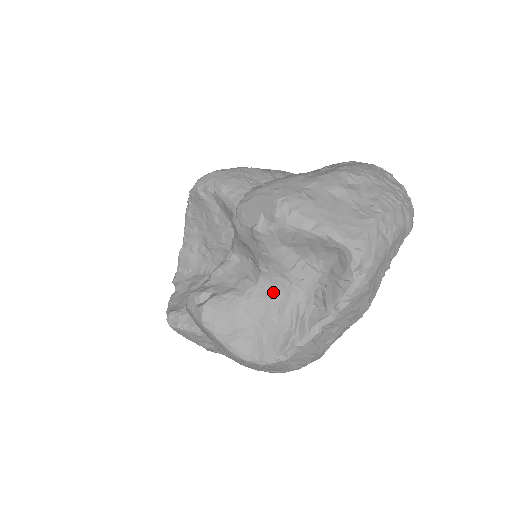
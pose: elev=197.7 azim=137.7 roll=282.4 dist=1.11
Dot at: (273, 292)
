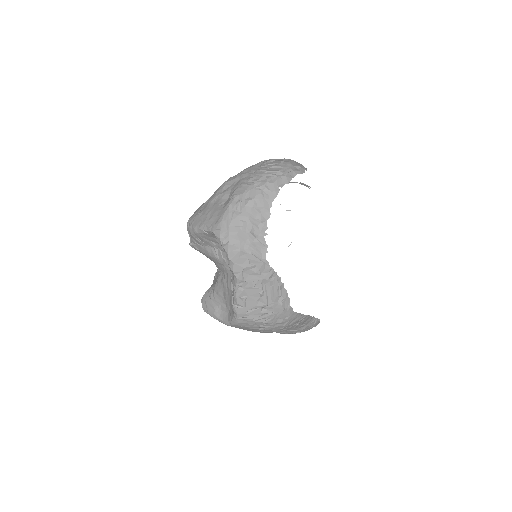
Dot at: (224, 276)
